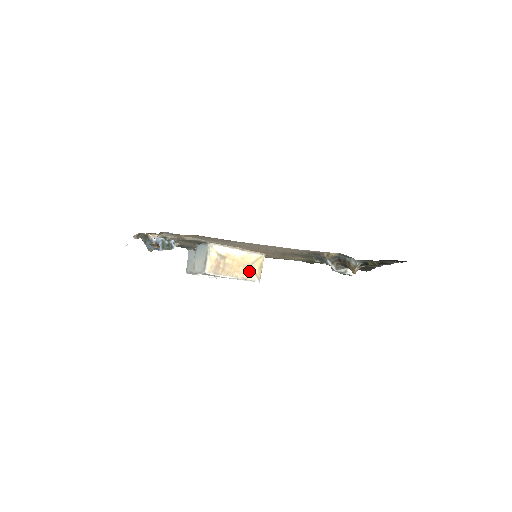
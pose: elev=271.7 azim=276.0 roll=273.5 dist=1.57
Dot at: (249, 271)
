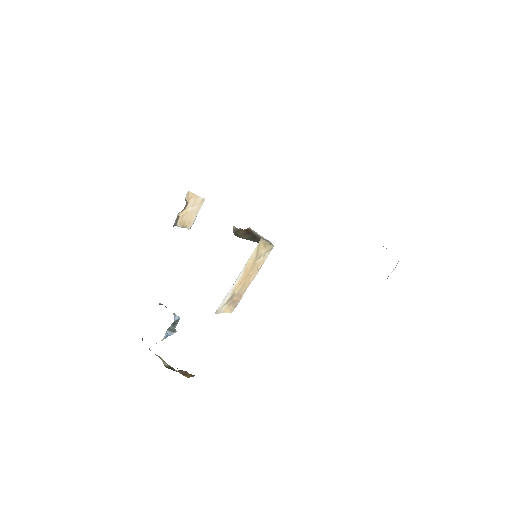
Dot at: (259, 261)
